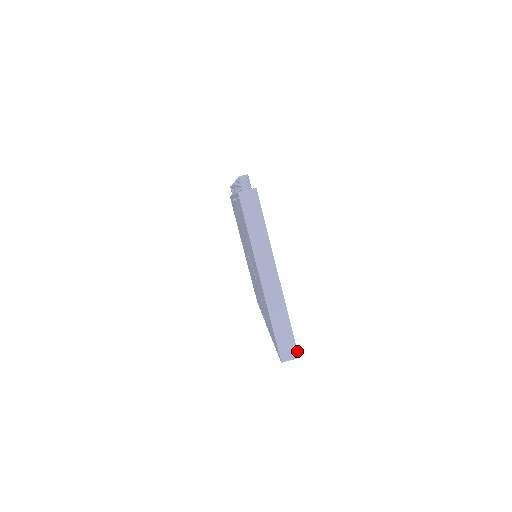
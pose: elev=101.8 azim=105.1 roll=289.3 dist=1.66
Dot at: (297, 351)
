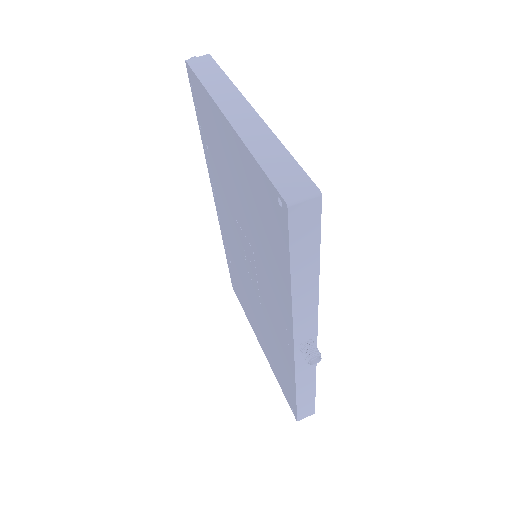
Dot at: (314, 183)
